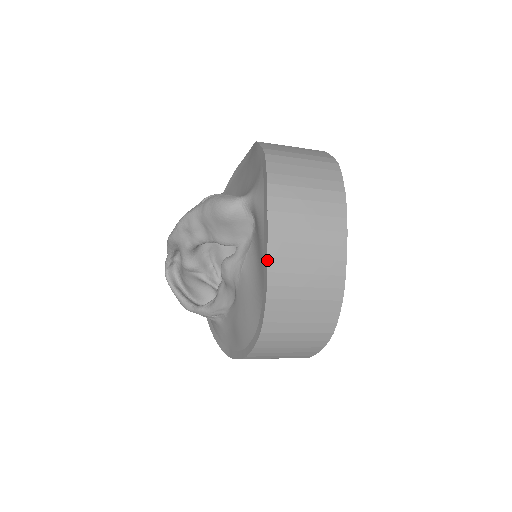
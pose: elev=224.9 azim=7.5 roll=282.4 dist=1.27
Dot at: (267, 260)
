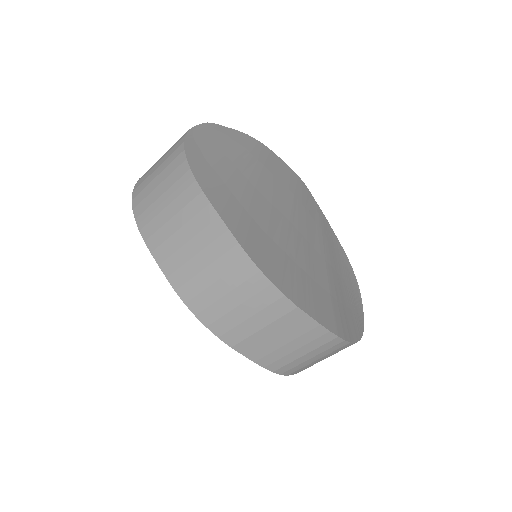
Dot at: (136, 223)
